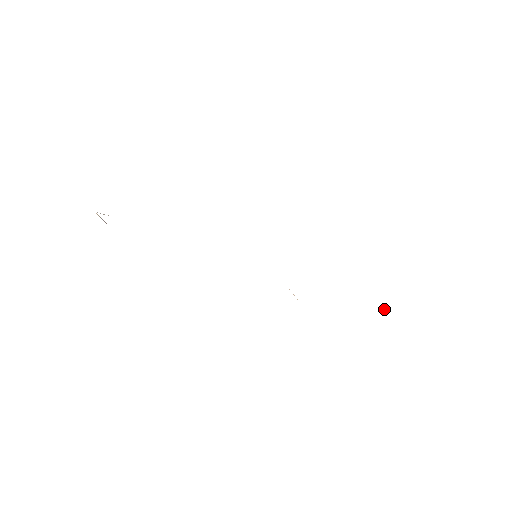
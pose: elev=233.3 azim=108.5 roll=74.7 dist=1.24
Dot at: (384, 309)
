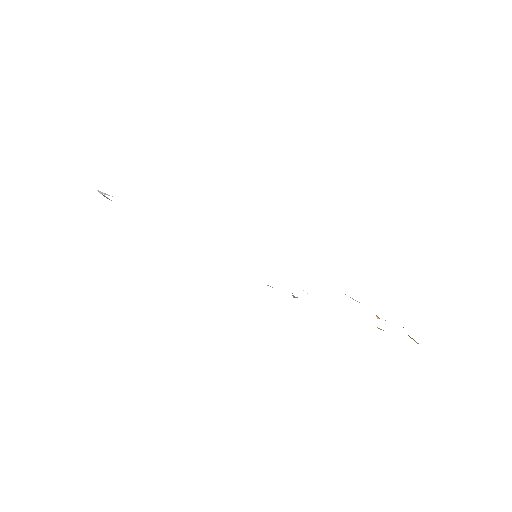
Dot at: (377, 317)
